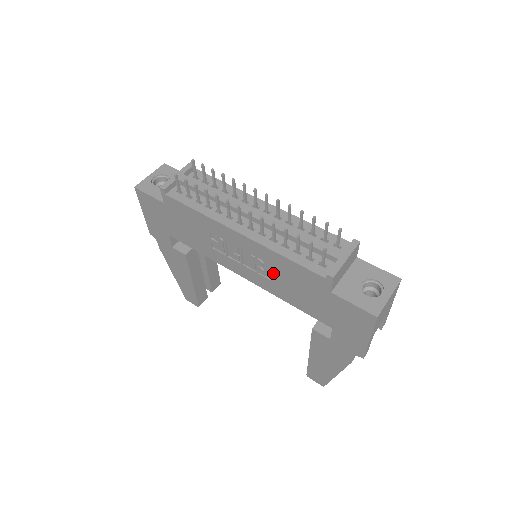
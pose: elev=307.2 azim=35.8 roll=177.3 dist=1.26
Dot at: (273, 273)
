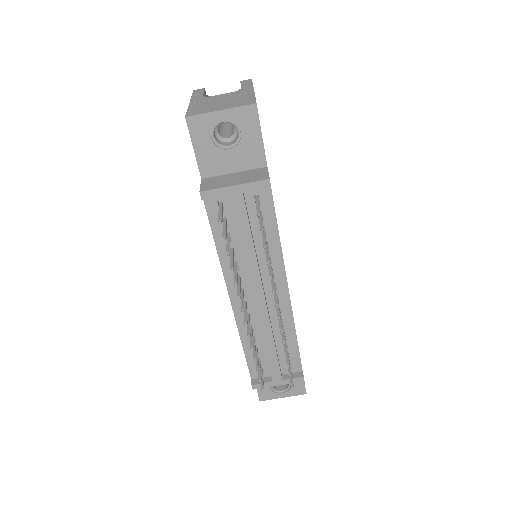
Dot at: occluded
